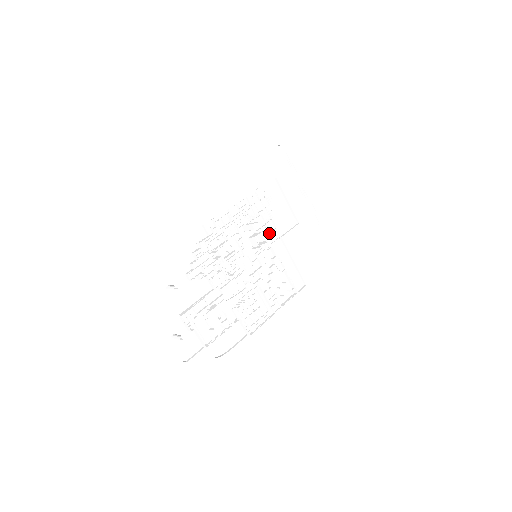
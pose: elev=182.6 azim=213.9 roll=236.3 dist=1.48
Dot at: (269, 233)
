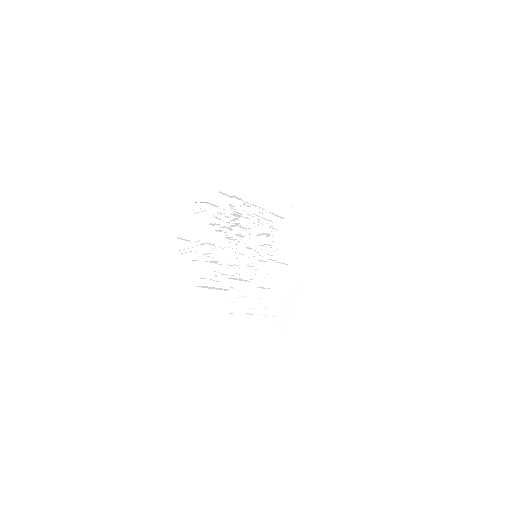
Dot at: (268, 250)
